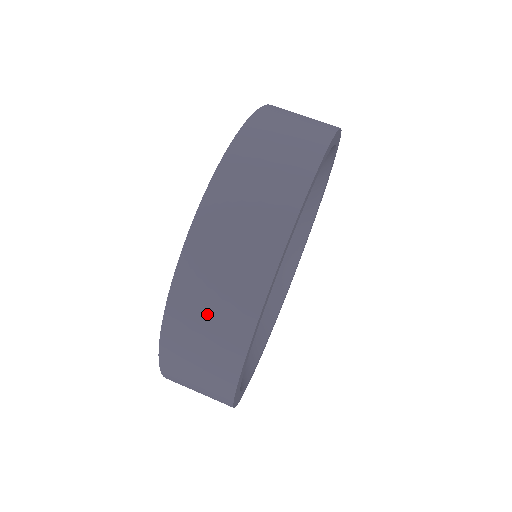
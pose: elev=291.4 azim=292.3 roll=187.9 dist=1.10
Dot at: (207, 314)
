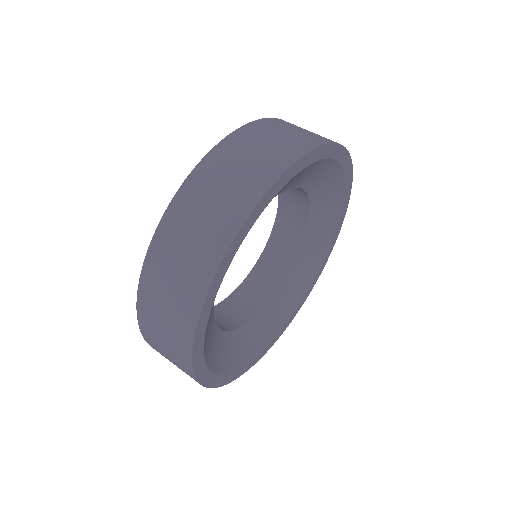
Dot at: (275, 136)
